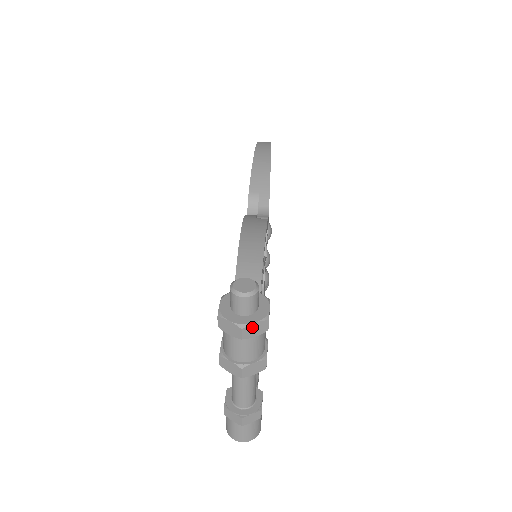
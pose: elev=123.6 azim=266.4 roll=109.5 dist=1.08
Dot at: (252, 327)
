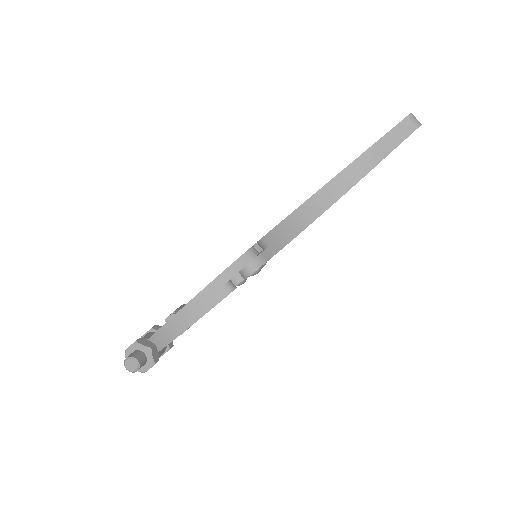
Dot at: occluded
